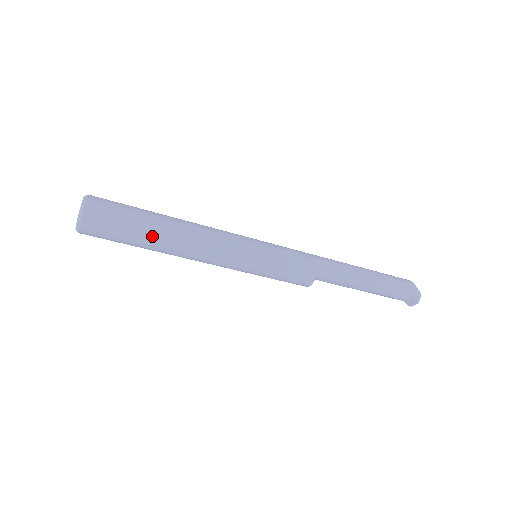
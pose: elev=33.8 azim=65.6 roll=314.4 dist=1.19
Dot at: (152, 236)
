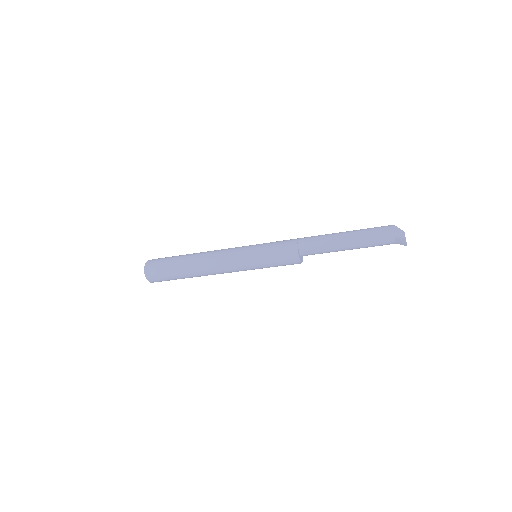
Dot at: (183, 268)
